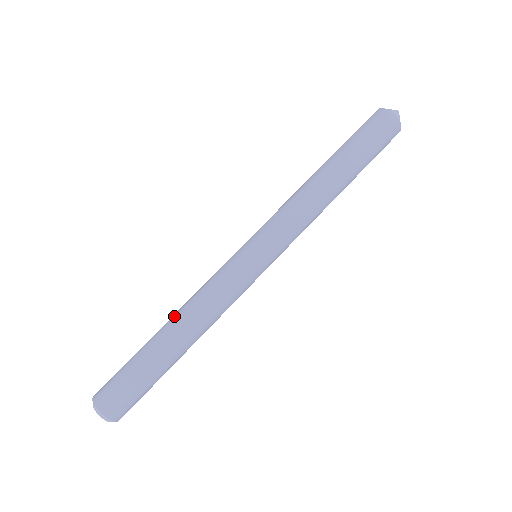
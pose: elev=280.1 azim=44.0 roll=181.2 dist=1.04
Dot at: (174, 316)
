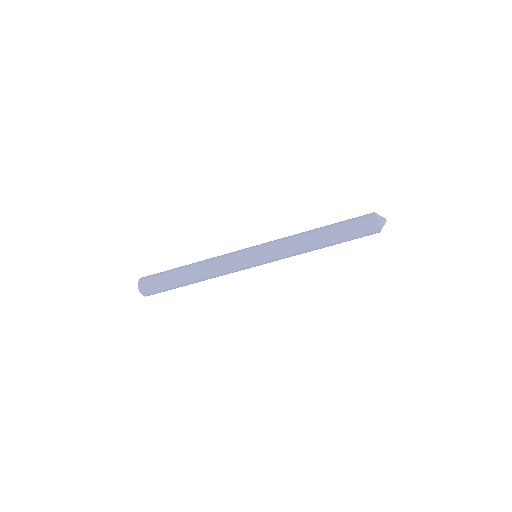
Dot at: (197, 269)
